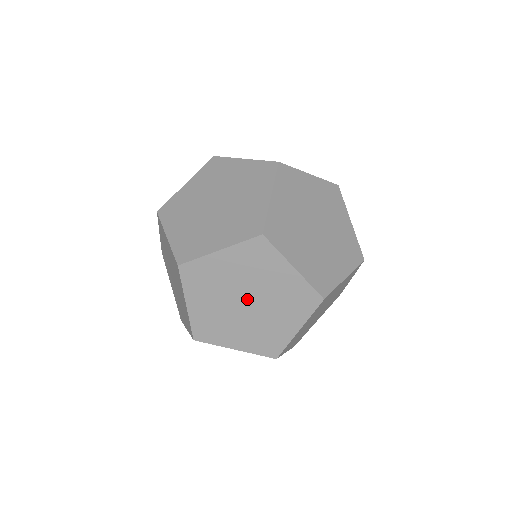
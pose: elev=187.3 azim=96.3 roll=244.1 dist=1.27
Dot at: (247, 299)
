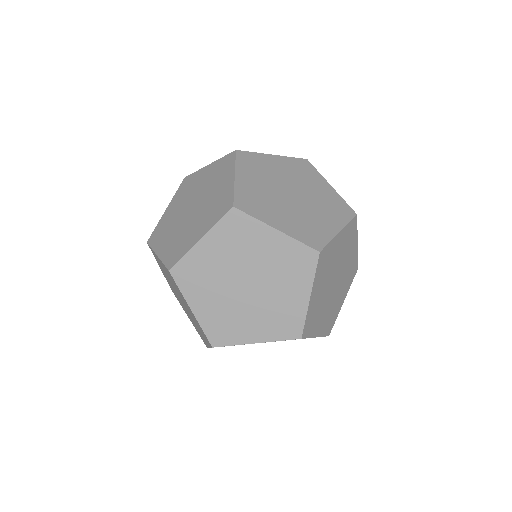
Dot at: (293, 192)
